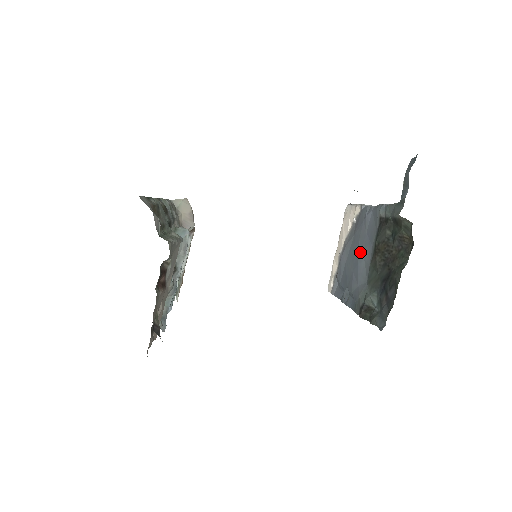
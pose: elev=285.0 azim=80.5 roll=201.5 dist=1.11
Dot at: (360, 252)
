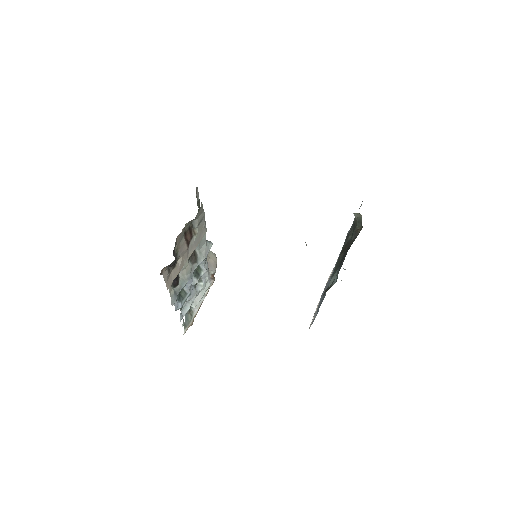
Dot at: (333, 271)
